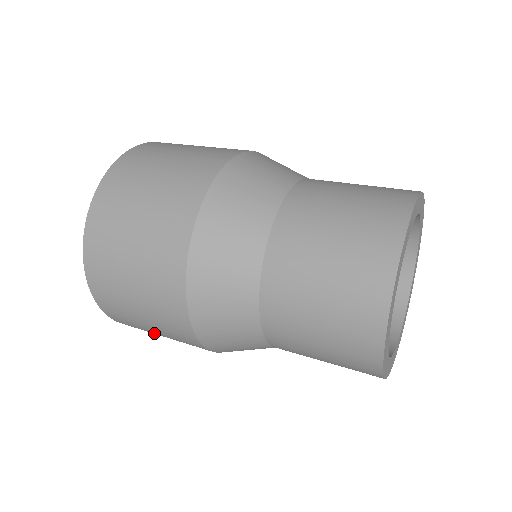
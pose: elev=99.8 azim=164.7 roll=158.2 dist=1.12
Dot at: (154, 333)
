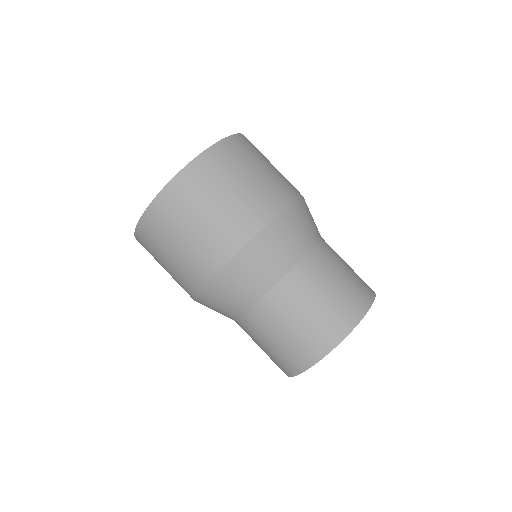
Dot at: (166, 250)
